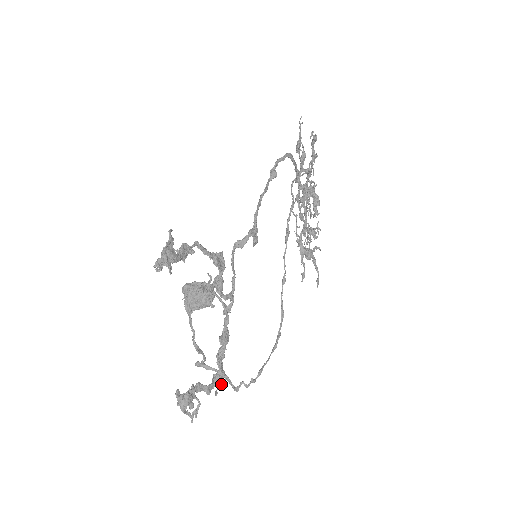
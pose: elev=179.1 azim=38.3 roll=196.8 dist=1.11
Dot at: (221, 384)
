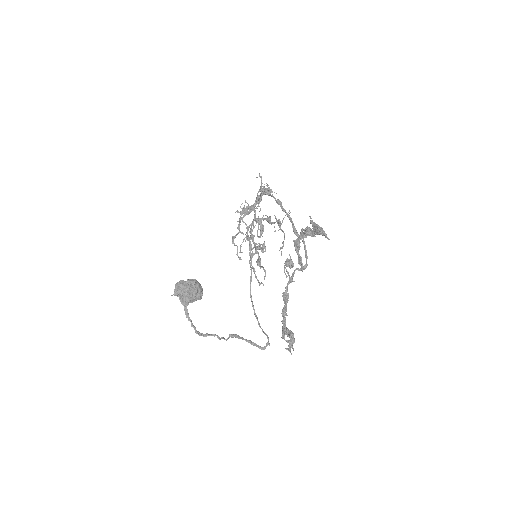
Dot at: occluded
